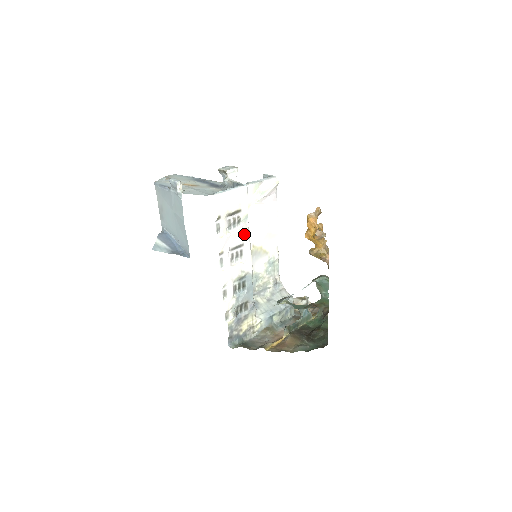
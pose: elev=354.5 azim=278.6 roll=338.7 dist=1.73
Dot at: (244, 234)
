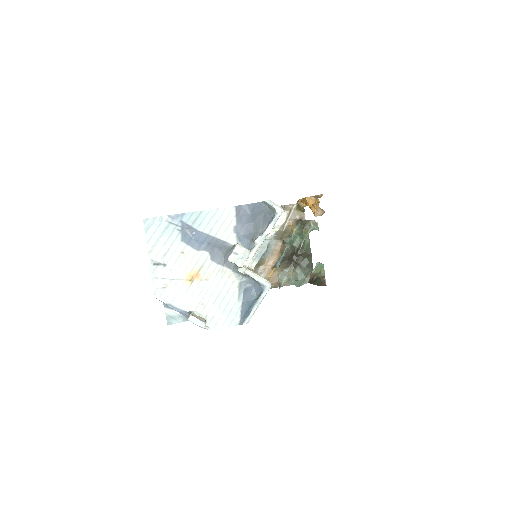
Dot at: occluded
